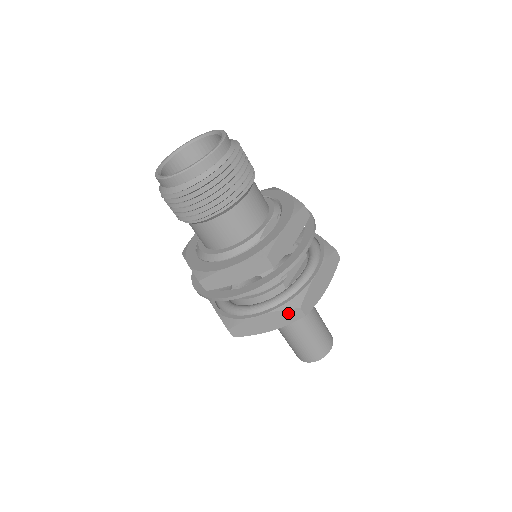
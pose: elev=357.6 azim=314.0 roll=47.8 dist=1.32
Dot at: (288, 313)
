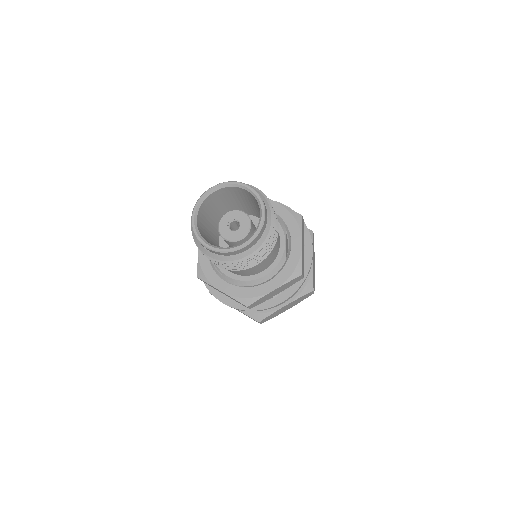
Dot at: (304, 296)
